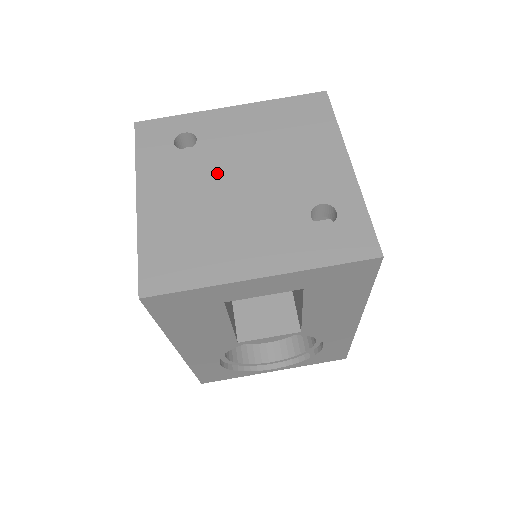
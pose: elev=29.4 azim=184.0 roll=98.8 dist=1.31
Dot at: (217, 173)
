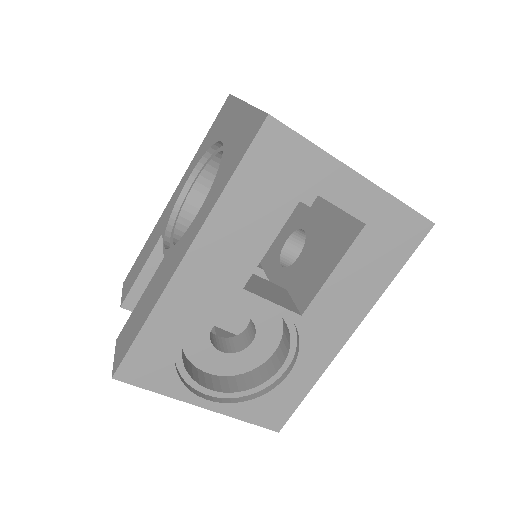
Dot at: occluded
